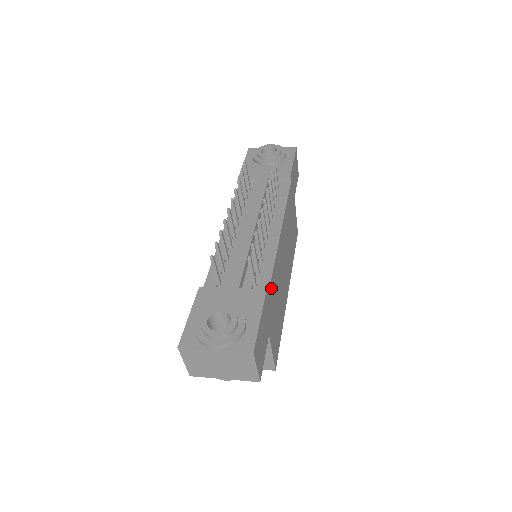
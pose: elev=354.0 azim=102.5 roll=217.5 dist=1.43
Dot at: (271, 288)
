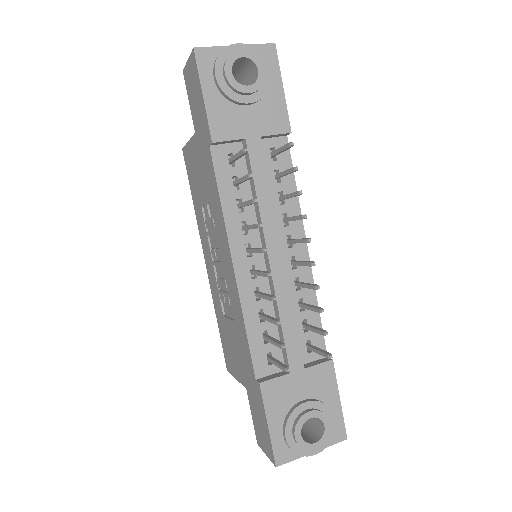
Dot at: occluded
